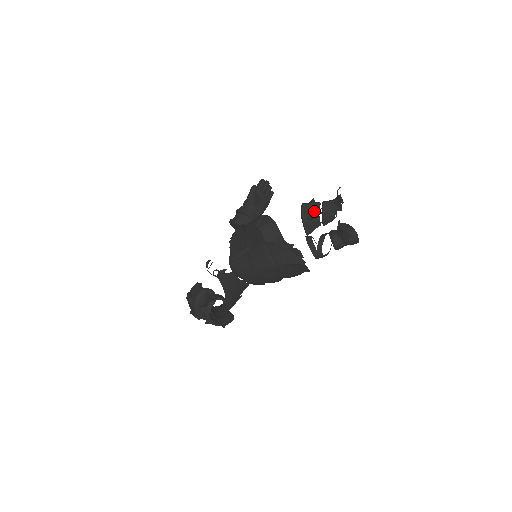
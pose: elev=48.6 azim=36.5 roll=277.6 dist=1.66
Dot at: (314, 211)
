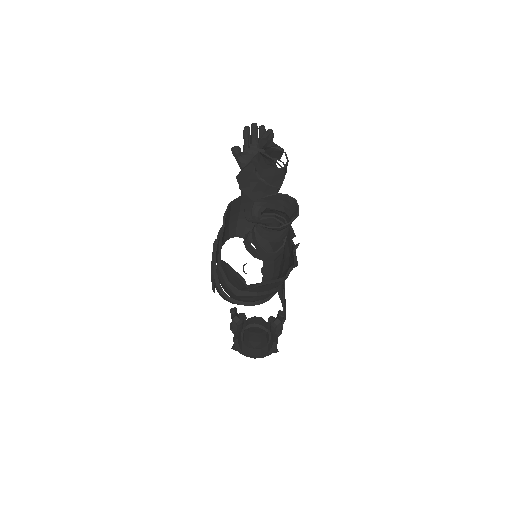
Dot at: (251, 179)
